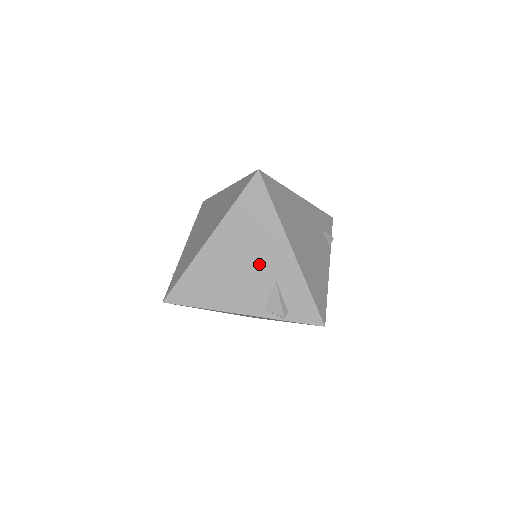
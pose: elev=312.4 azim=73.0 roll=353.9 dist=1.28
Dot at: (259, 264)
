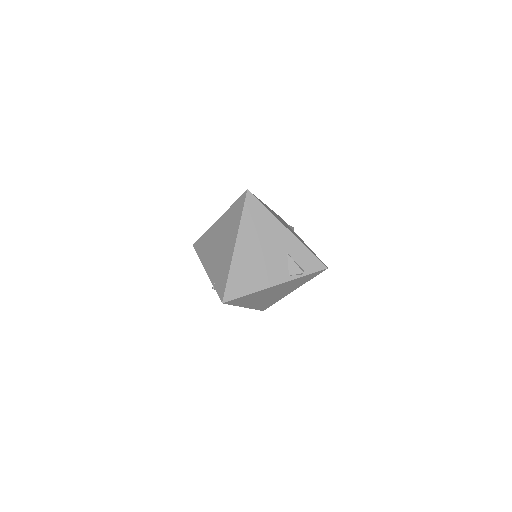
Dot at: (273, 247)
